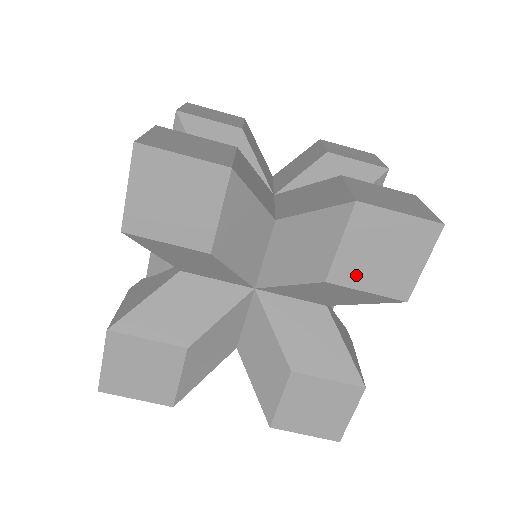
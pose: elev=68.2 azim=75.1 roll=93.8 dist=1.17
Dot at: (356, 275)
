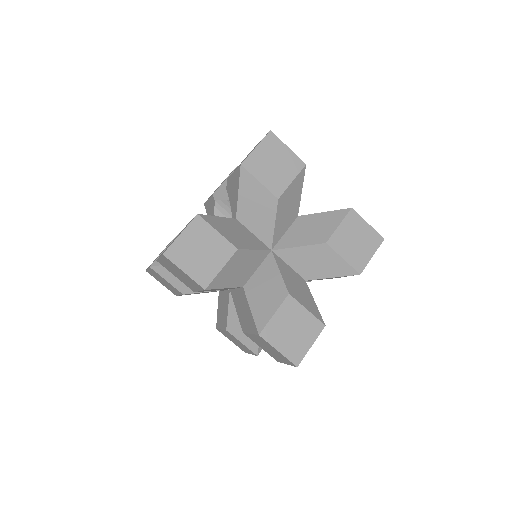
Dot at: (341, 246)
